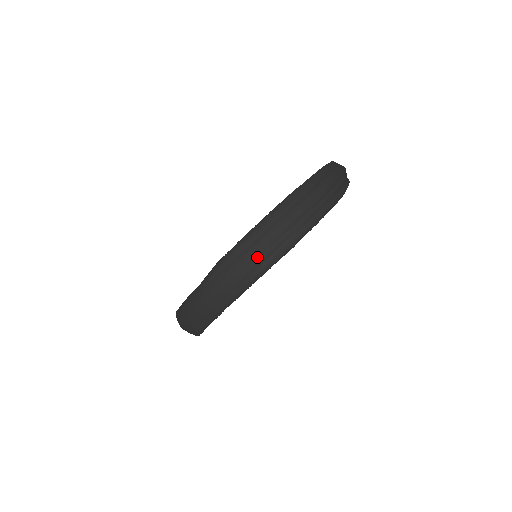
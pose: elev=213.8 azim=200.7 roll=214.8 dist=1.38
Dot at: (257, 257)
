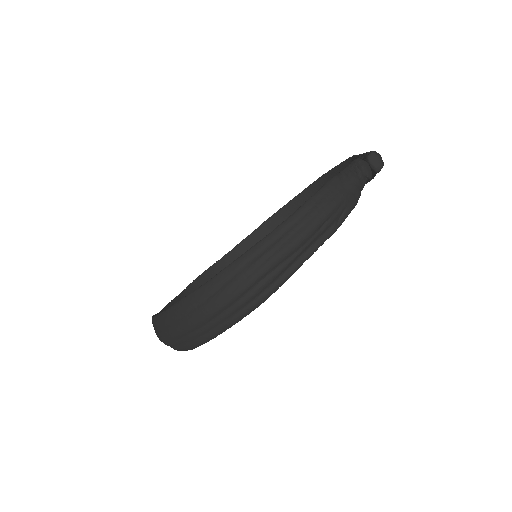
Dot at: (165, 342)
